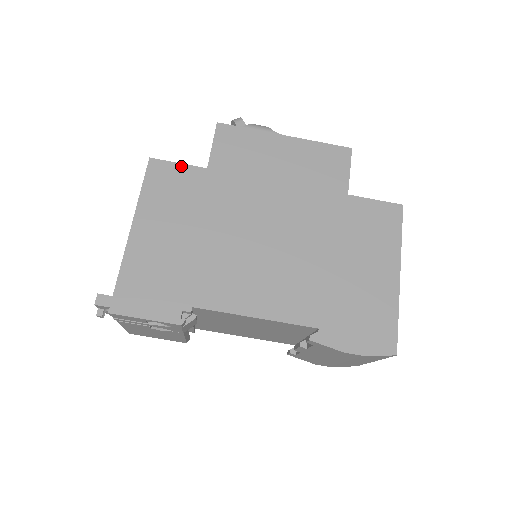
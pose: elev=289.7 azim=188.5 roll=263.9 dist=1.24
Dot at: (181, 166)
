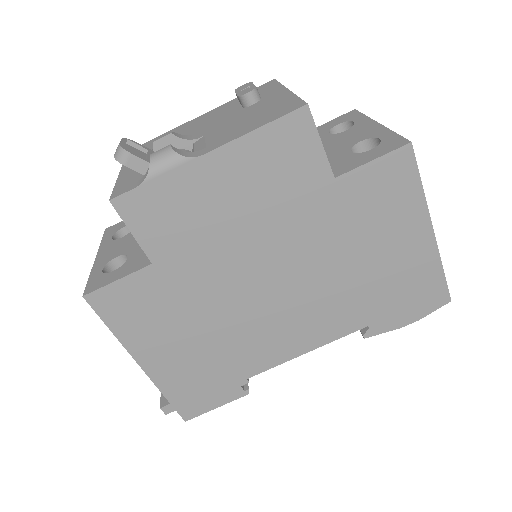
Dot at: (123, 282)
